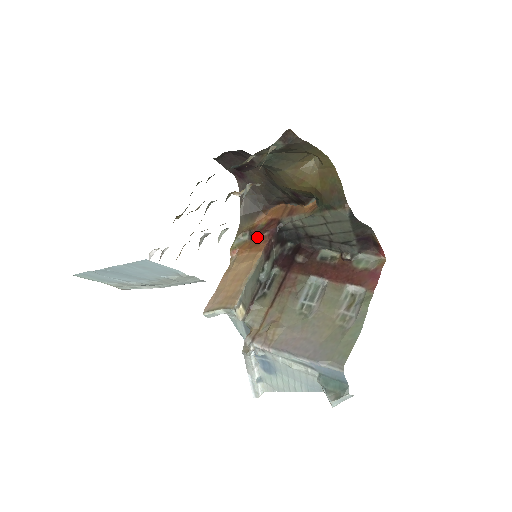
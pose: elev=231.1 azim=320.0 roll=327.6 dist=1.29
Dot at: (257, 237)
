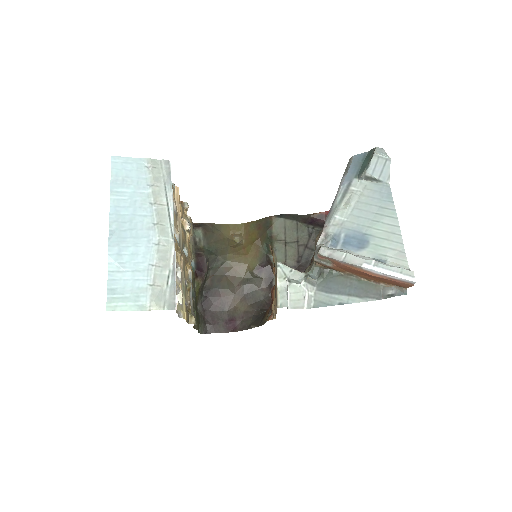
Dot at: (272, 299)
